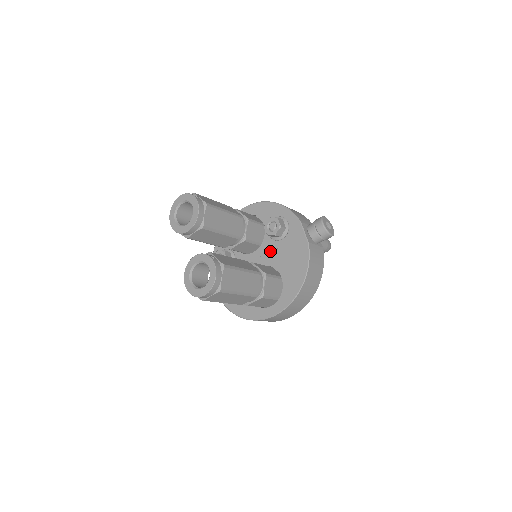
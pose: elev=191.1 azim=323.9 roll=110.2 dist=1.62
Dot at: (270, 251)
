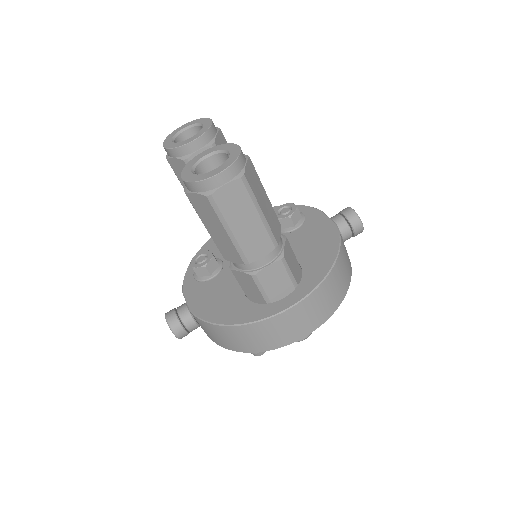
Dot at: occluded
